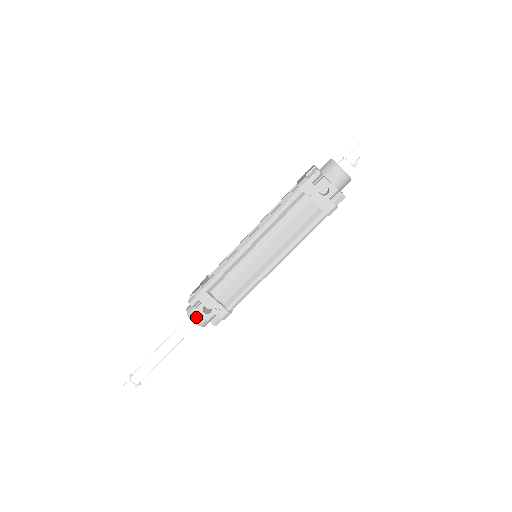
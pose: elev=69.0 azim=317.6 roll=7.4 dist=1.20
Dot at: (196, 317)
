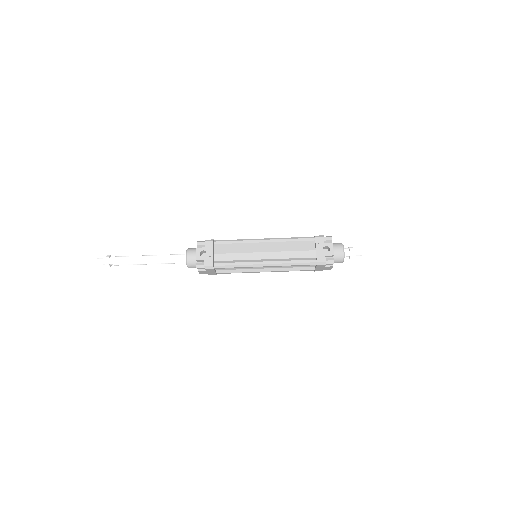
Dot at: (191, 254)
